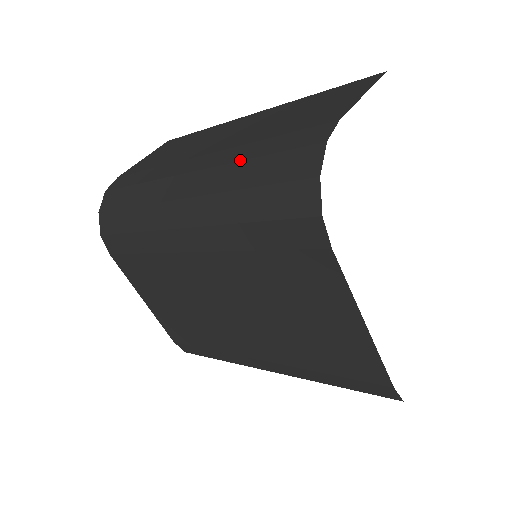
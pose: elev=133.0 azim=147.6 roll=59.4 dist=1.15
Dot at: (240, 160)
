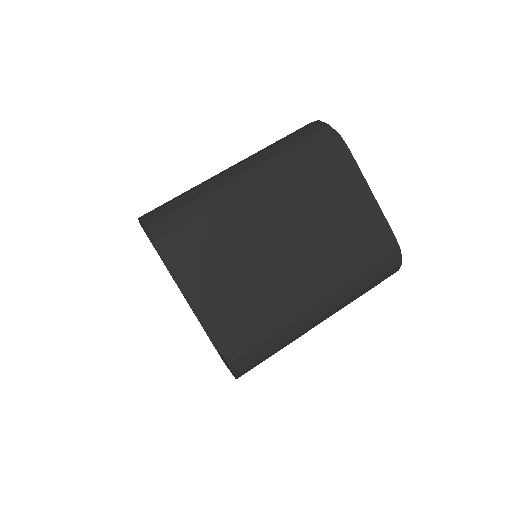
Dot at: (273, 145)
